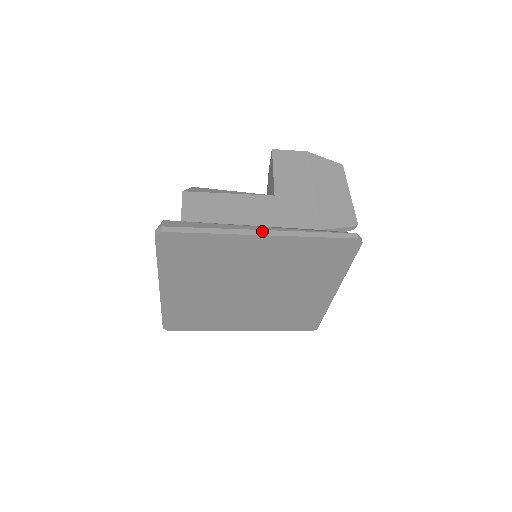
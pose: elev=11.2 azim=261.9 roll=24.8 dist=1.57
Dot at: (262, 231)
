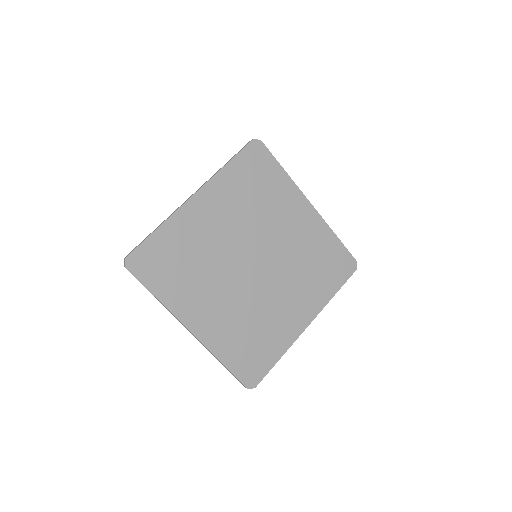
Dot at: (309, 204)
